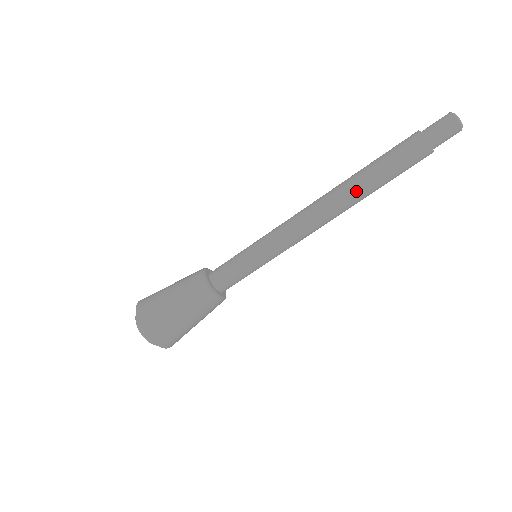
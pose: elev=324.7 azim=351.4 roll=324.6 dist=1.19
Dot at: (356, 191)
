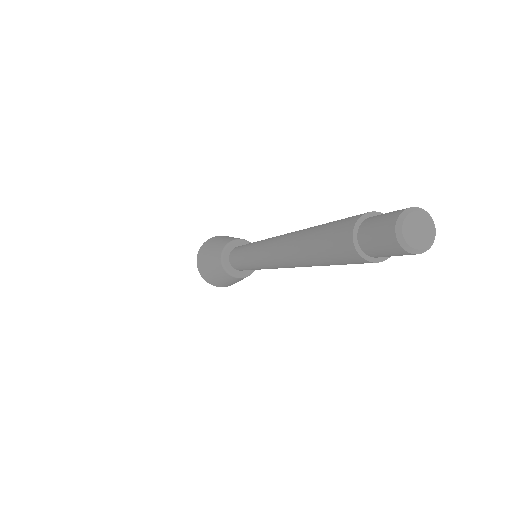
Dot at: (293, 253)
